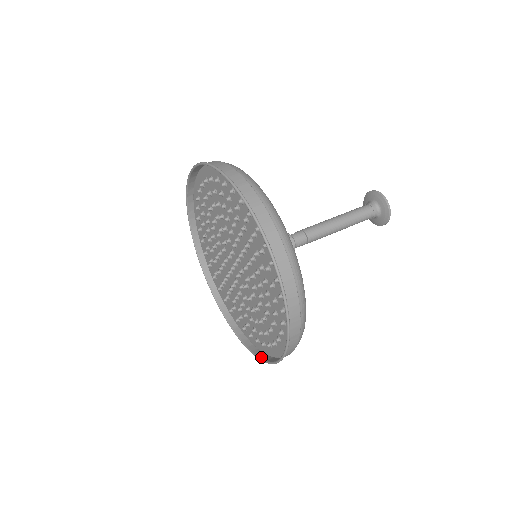
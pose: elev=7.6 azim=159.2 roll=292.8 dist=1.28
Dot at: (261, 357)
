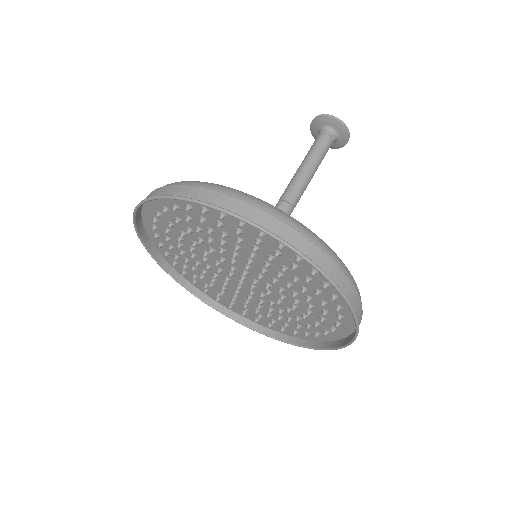
Dot at: (235, 318)
